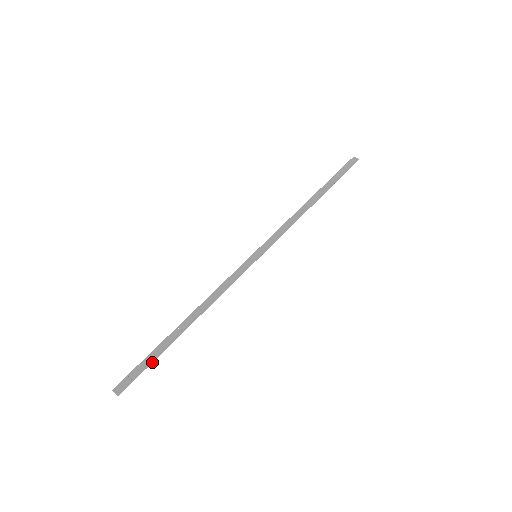
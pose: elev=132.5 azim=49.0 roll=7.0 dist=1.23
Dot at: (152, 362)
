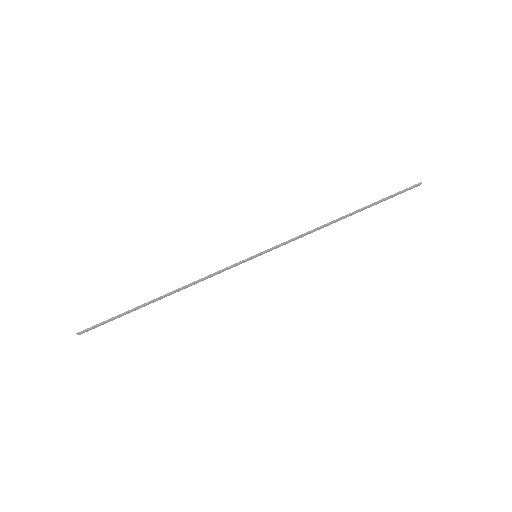
Dot at: (116, 317)
